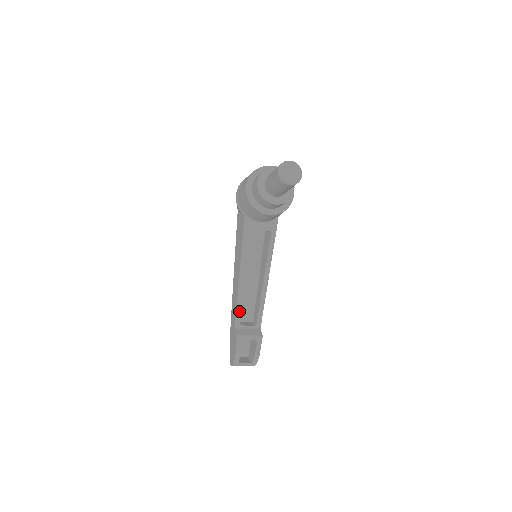
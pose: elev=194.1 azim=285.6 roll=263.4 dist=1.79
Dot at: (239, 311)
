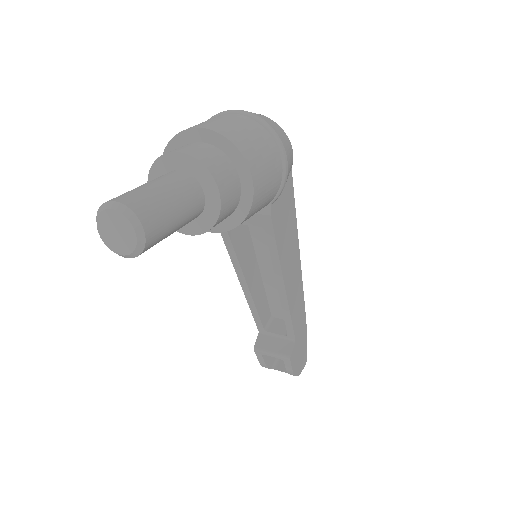
Dot at: (257, 316)
